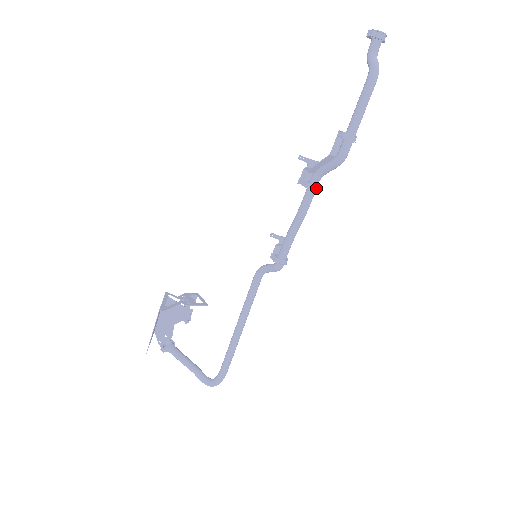
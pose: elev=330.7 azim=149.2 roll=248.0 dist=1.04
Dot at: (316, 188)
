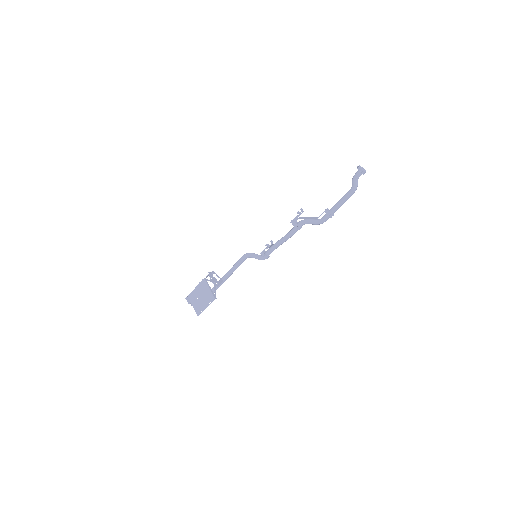
Dot at: occluded
